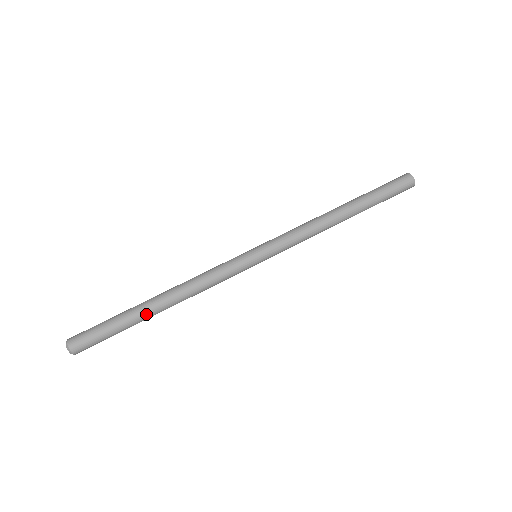
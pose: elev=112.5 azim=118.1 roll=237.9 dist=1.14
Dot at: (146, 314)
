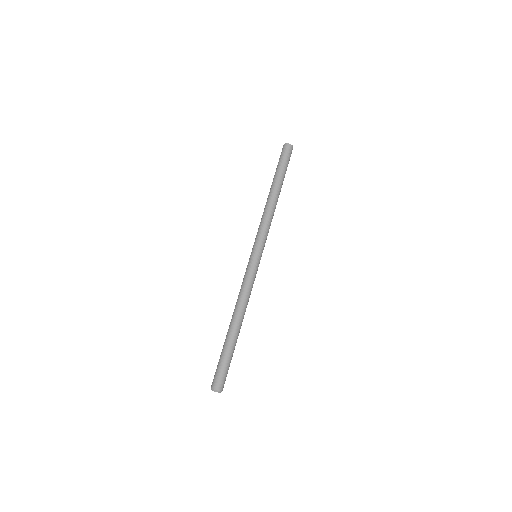
Dot at: (232, 335)
